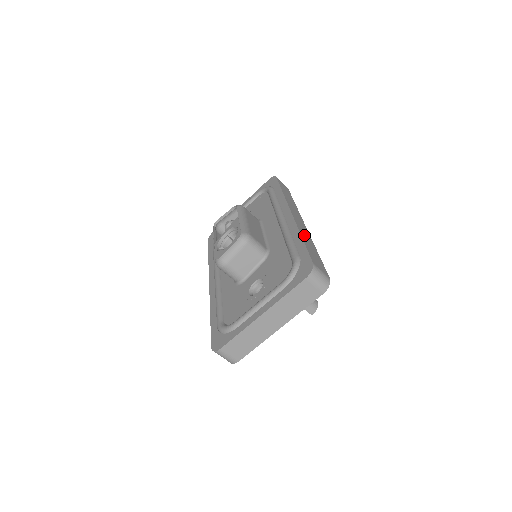
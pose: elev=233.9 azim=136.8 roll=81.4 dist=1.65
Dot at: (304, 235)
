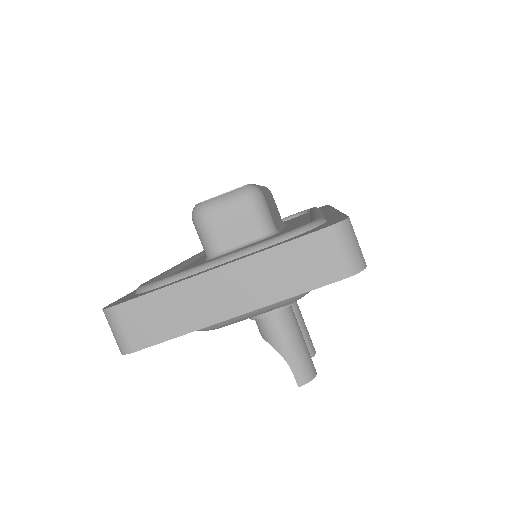
Dot at: occluded
